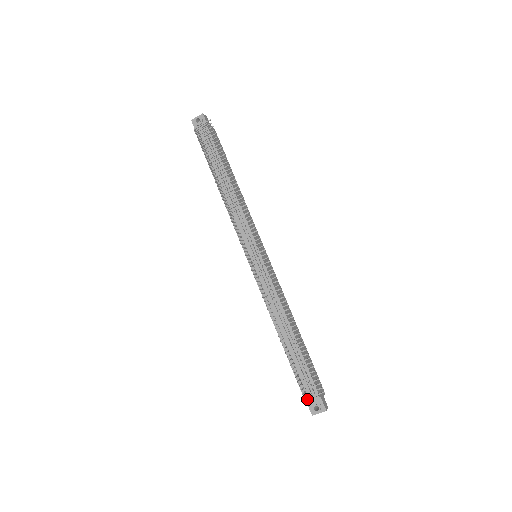
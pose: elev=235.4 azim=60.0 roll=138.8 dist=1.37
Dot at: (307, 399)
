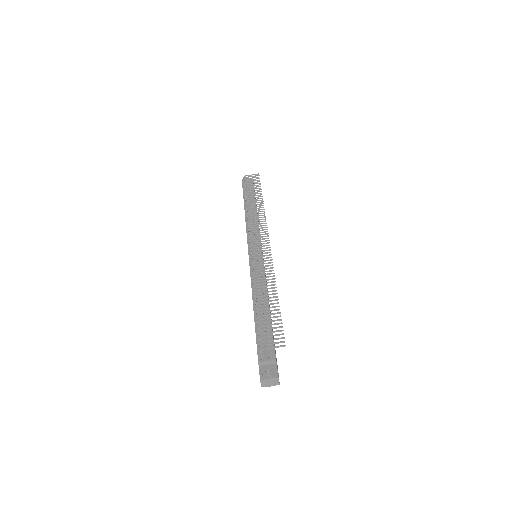
Dot at: (261, 360)
